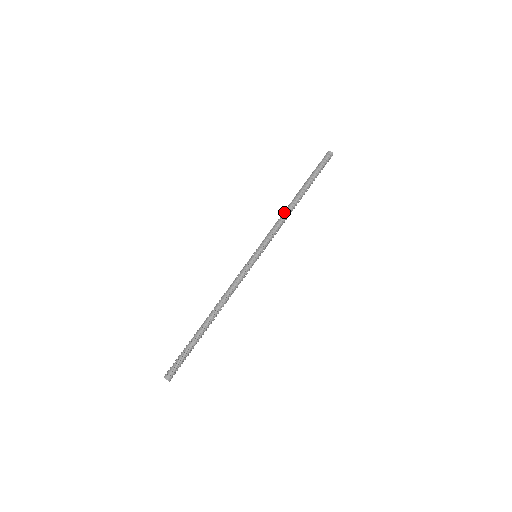
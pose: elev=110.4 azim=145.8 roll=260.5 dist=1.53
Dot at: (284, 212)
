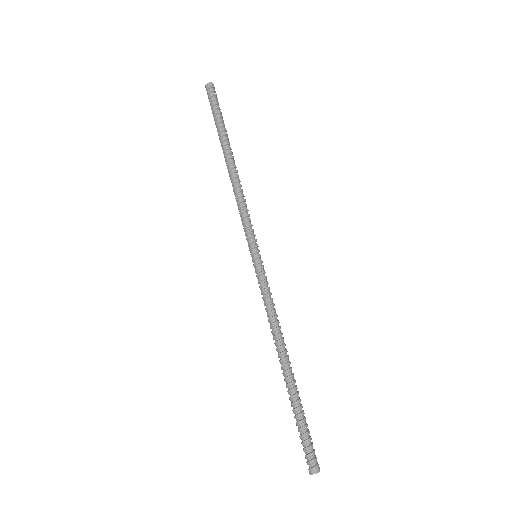
Dot at: (234, 185)
